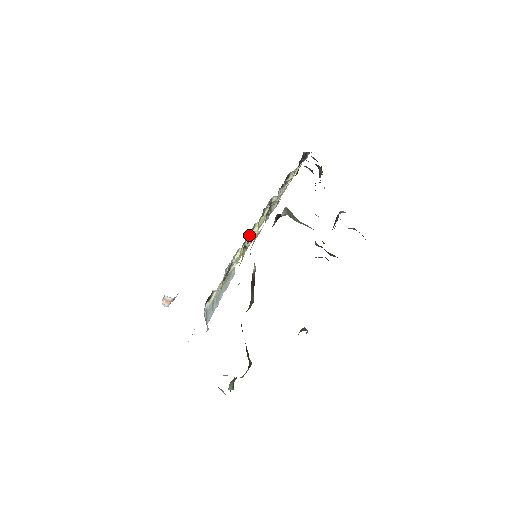
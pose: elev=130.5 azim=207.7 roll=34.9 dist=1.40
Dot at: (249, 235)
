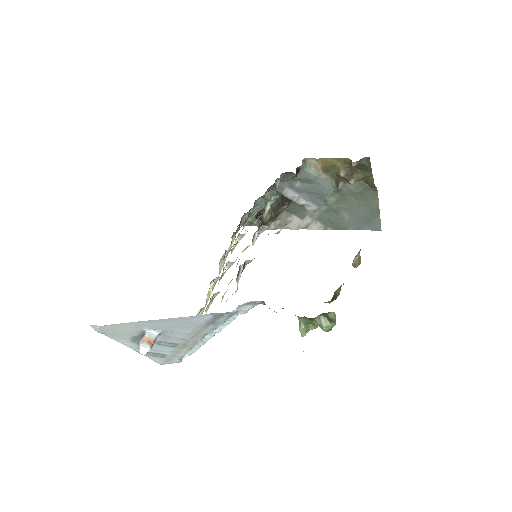
Dot at: (265, 206)
